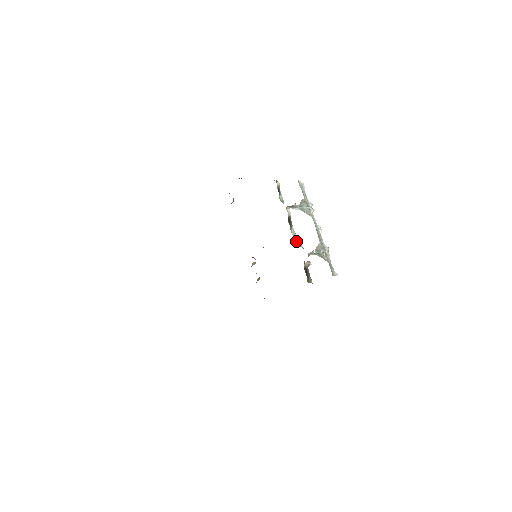
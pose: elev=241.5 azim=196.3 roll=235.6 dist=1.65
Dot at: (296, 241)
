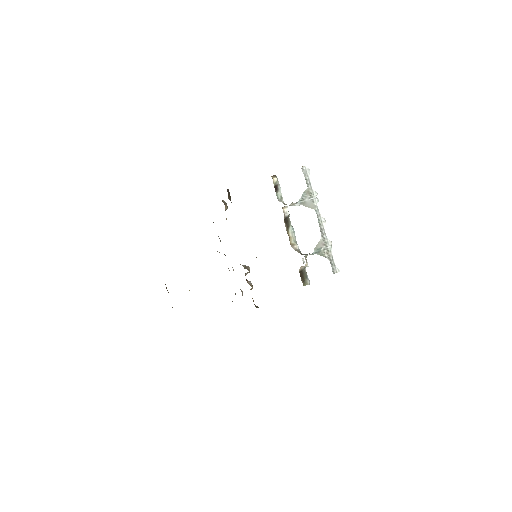
Dot at: (294, 242)
